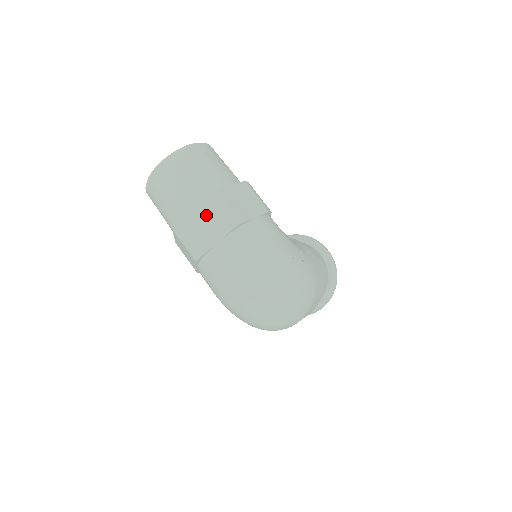
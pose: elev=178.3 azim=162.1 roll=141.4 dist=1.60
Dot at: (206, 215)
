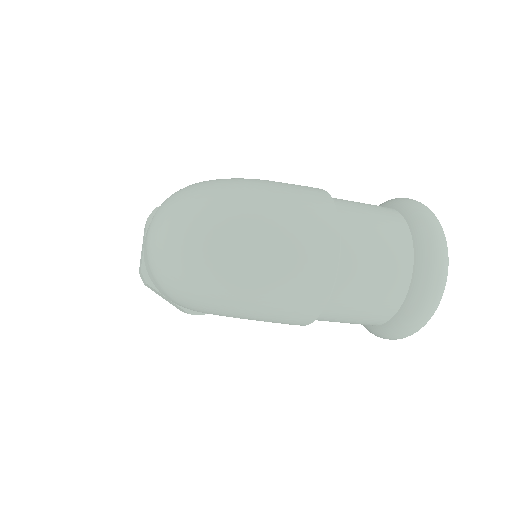
Dot at: occluded
